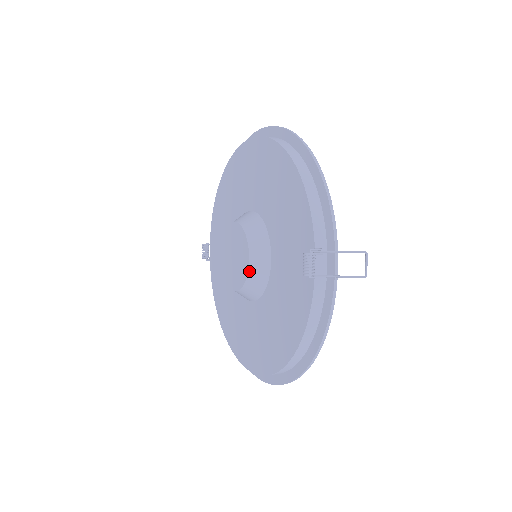
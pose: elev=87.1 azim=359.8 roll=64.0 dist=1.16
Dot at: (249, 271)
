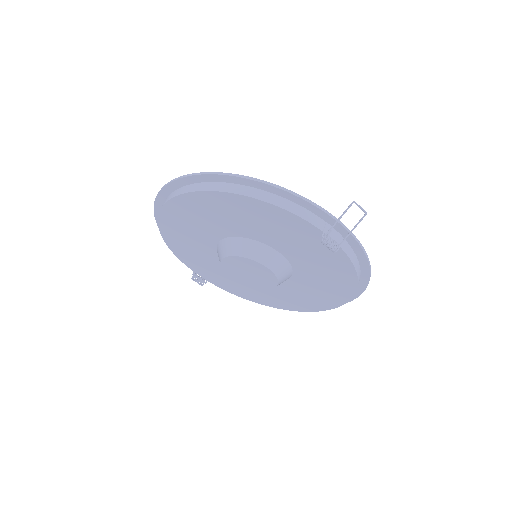
Dot at: (275, 274)
